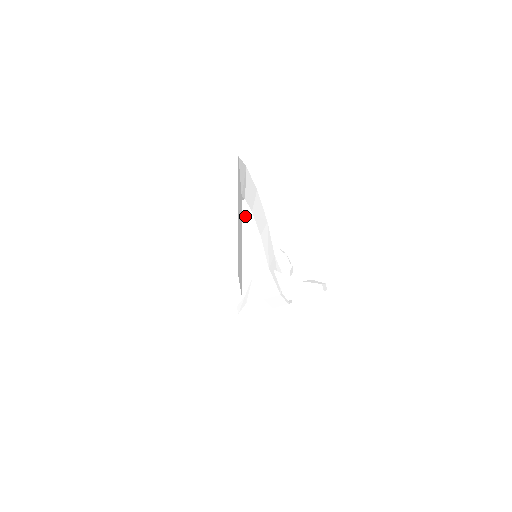
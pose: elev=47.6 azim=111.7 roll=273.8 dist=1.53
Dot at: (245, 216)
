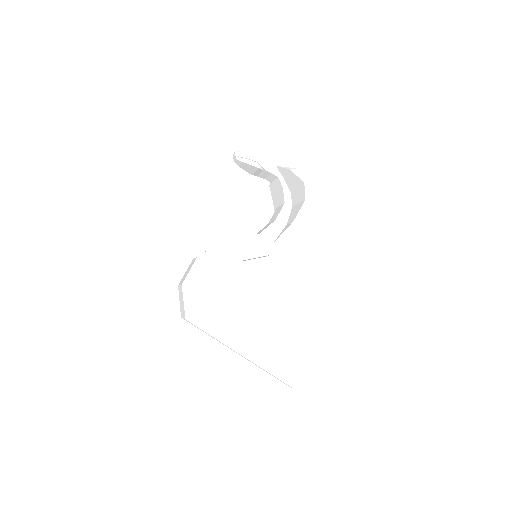
Dot at: occluded
